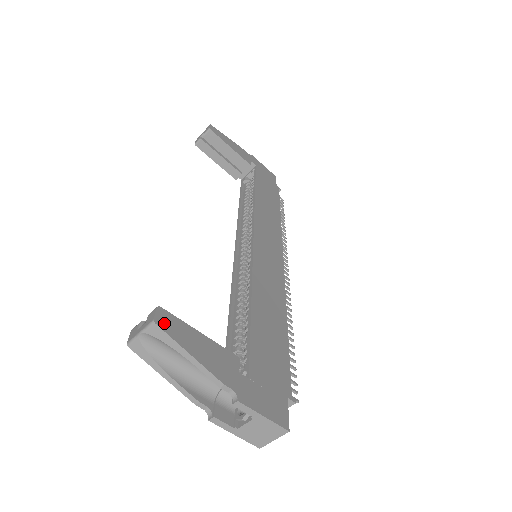
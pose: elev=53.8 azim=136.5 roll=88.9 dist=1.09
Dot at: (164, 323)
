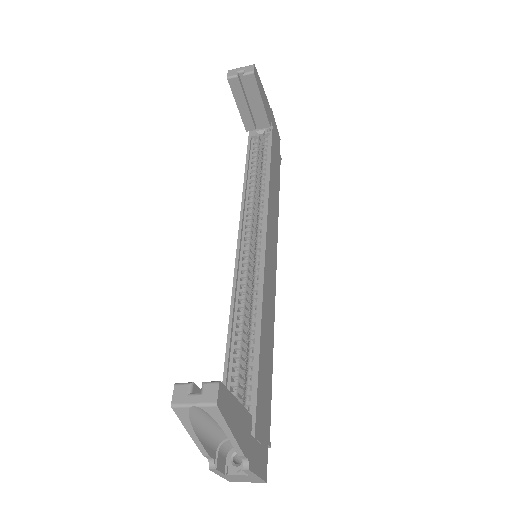
Dot at: (222, 403)
